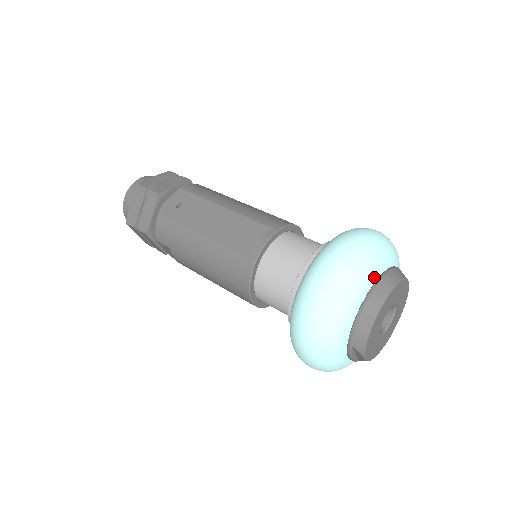
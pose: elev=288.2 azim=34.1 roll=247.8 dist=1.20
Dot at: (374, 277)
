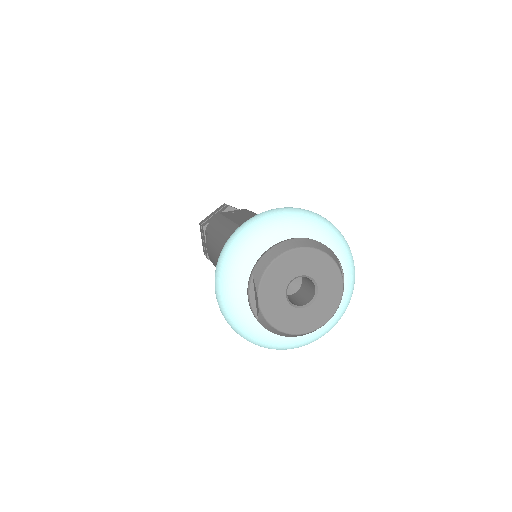
Dot at: (305, 233)
